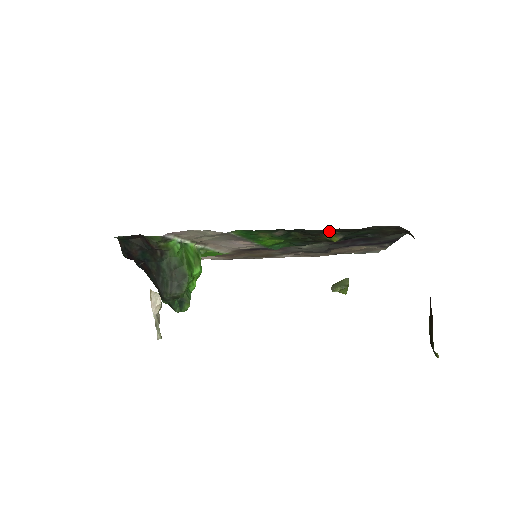
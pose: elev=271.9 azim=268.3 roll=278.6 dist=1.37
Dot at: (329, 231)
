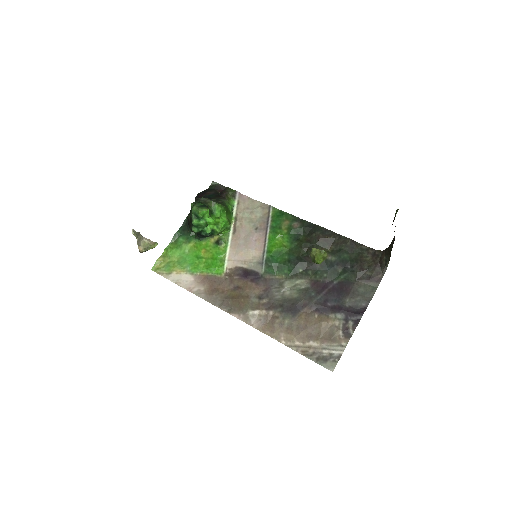
Dot at: (328, 235)
